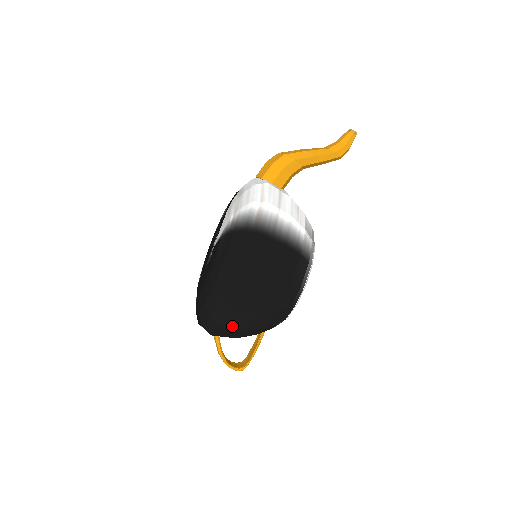
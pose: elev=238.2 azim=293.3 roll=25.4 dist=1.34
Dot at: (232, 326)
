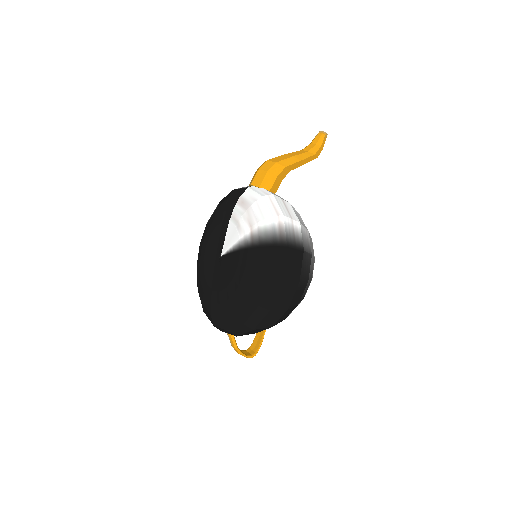
Dot at: (263, 327)
